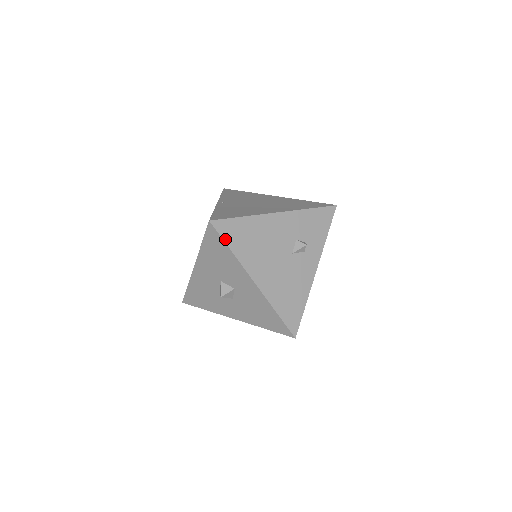
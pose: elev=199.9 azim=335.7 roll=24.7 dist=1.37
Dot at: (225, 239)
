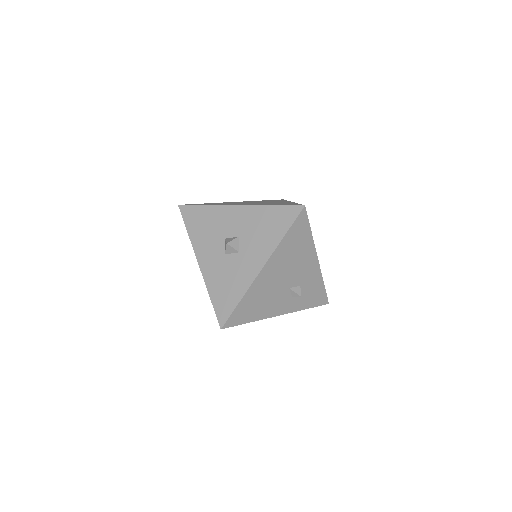
Dot at: (293, 226)
